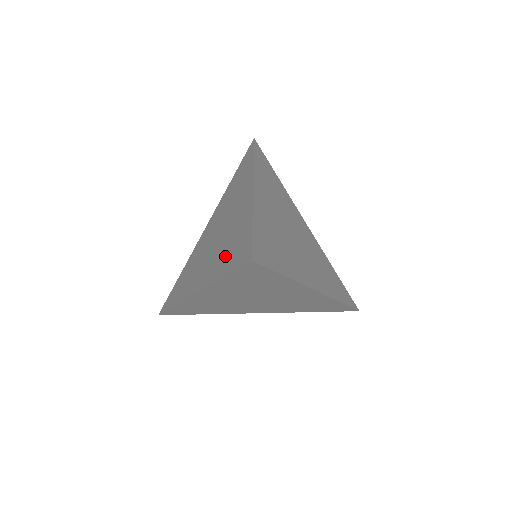
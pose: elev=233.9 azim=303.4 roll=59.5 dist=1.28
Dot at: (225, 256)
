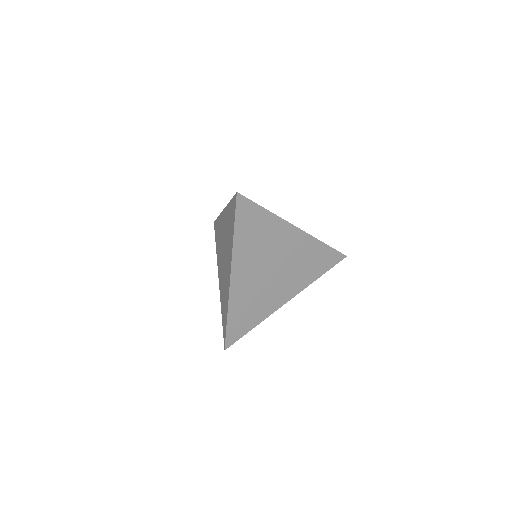
Dot at: (223, 303)
